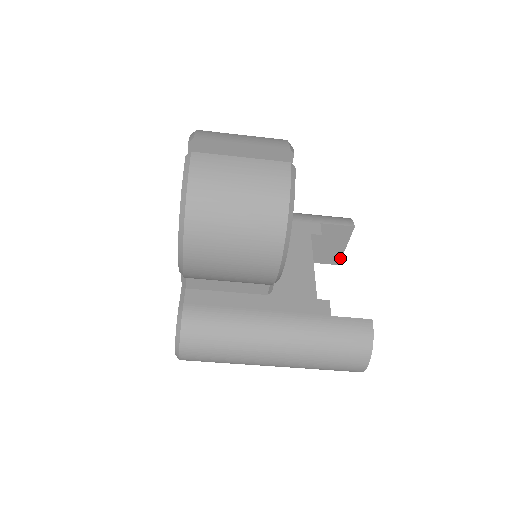
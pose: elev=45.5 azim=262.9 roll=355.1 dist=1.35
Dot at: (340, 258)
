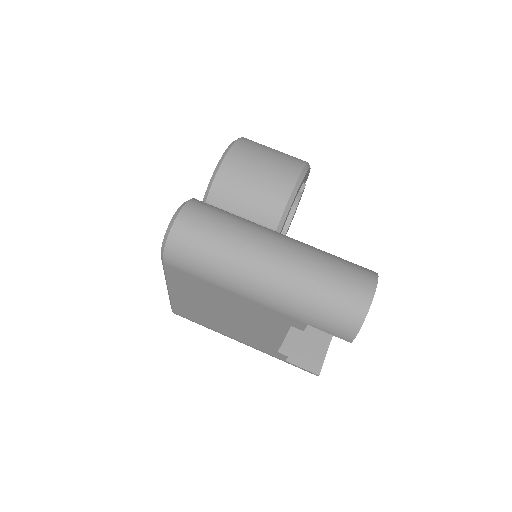
Dot at: (321, 364)
